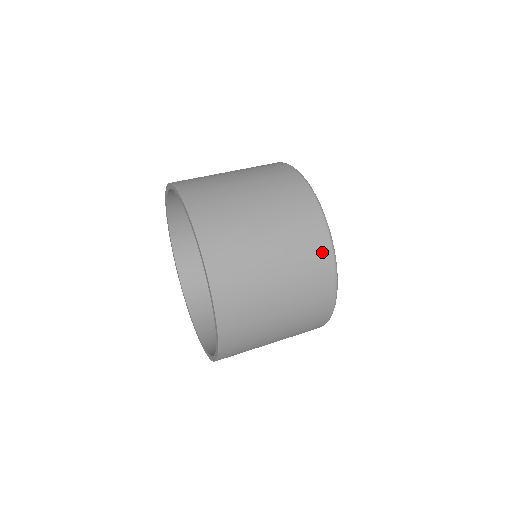
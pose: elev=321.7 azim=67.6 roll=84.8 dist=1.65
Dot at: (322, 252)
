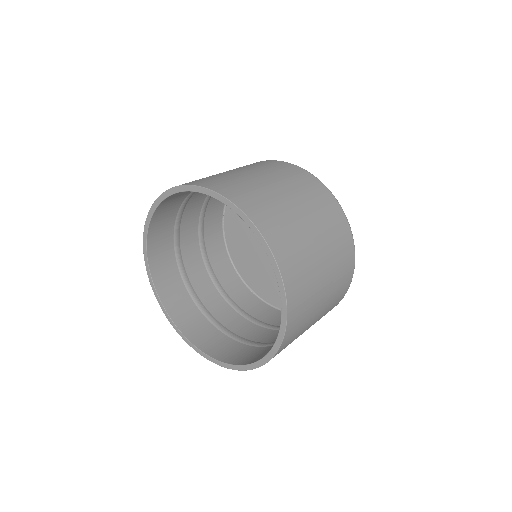
Dot at: (326, 195)
